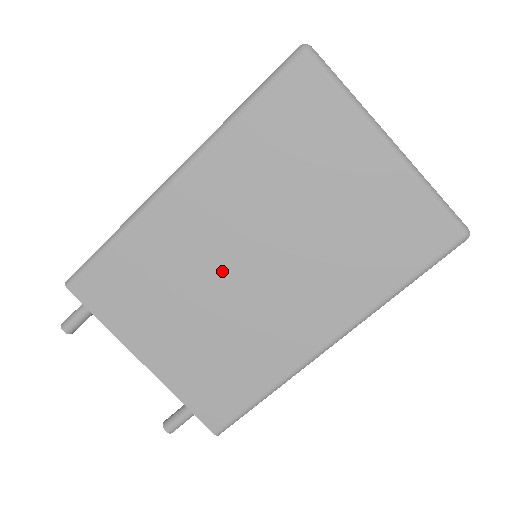
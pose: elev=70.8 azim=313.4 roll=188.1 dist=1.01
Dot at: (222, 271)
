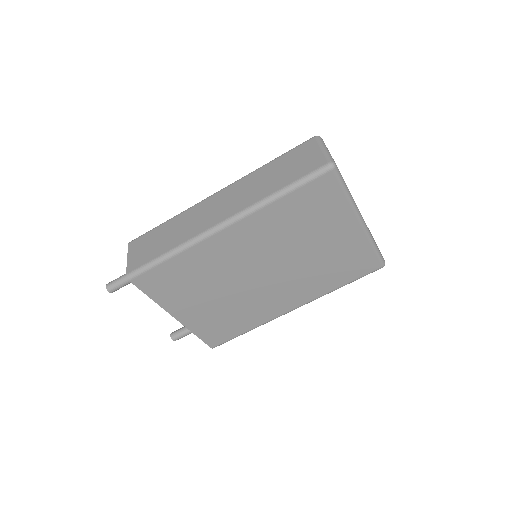
Dot at: (241, 276)
